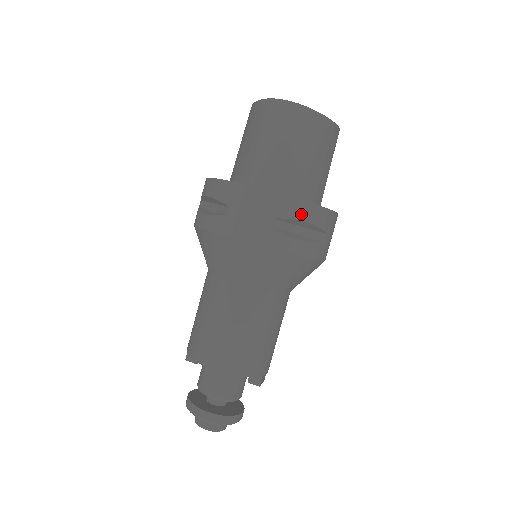
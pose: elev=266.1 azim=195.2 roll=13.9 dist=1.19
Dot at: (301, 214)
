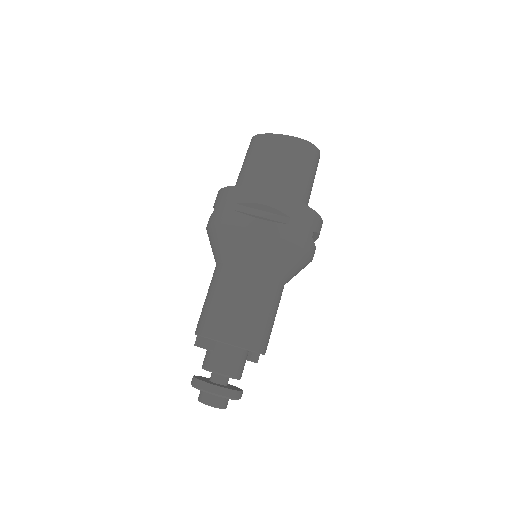
Dot at: (320, 230)
